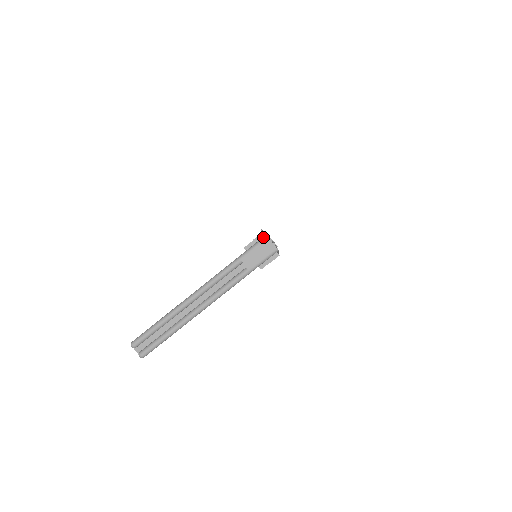
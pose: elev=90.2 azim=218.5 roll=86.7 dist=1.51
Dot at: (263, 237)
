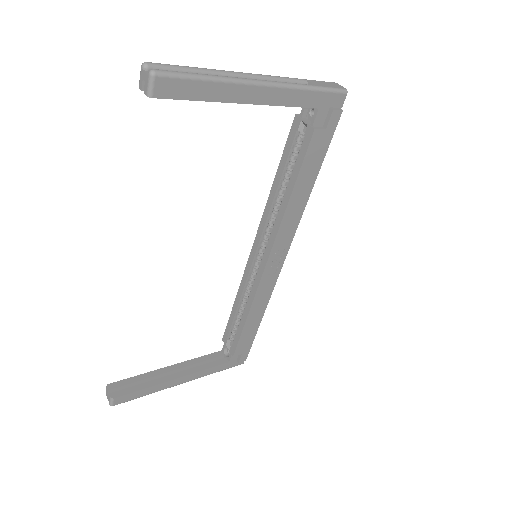
Dot at: occluded
